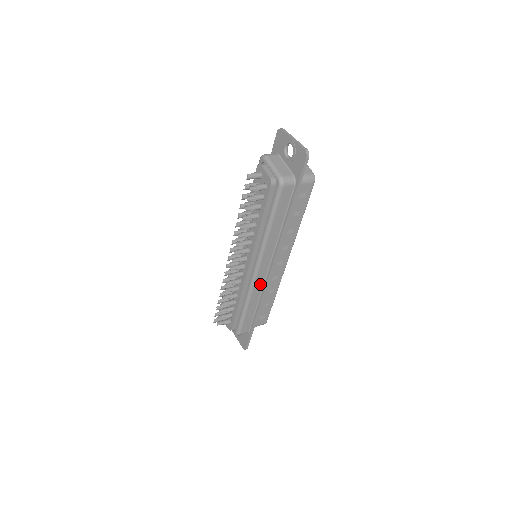
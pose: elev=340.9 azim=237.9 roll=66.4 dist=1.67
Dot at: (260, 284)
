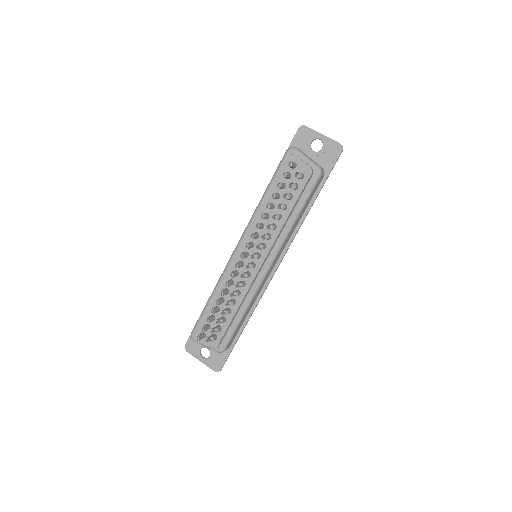
Dot at: (262, 285)
